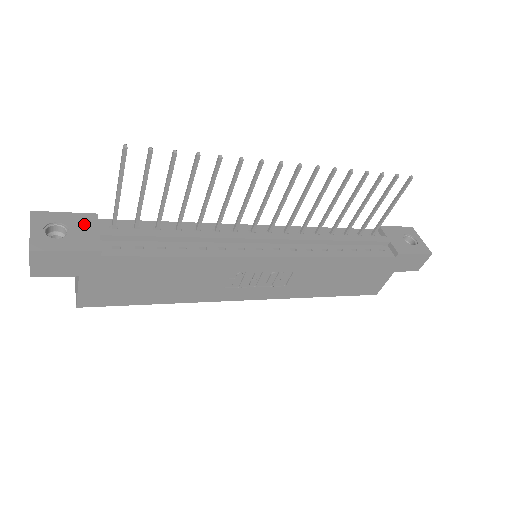
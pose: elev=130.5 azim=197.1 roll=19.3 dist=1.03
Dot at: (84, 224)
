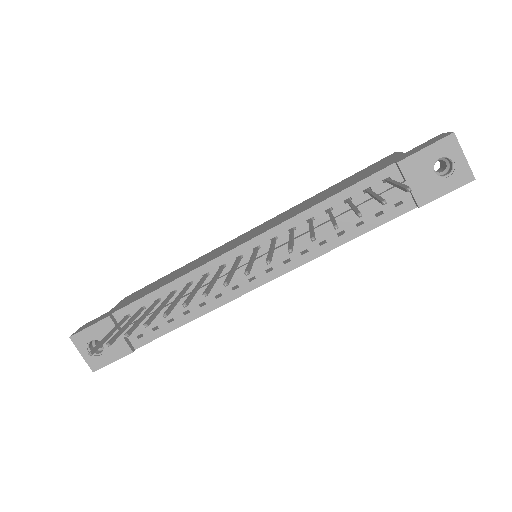
Dot at: (107, 332)
